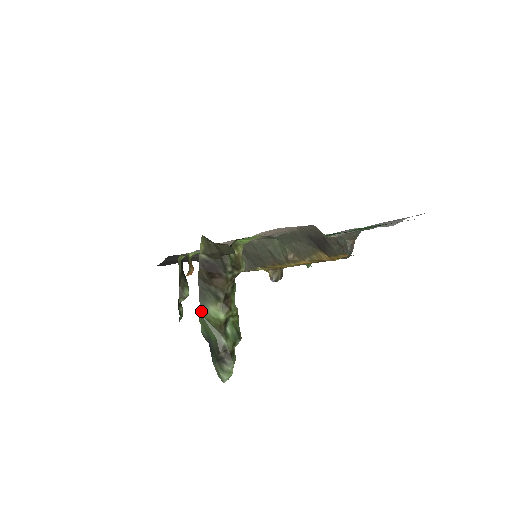
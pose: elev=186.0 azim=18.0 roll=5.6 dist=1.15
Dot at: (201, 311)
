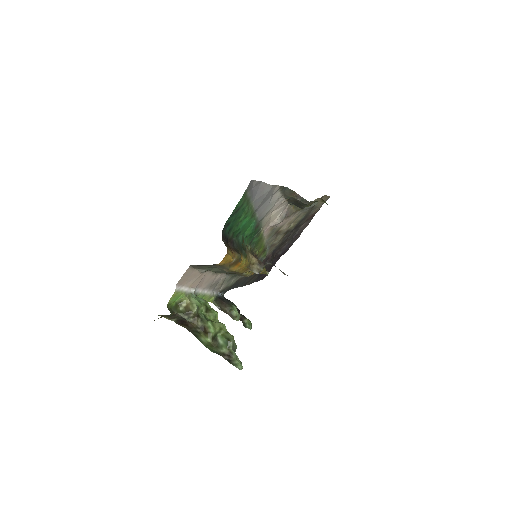
Dot at: occluded
